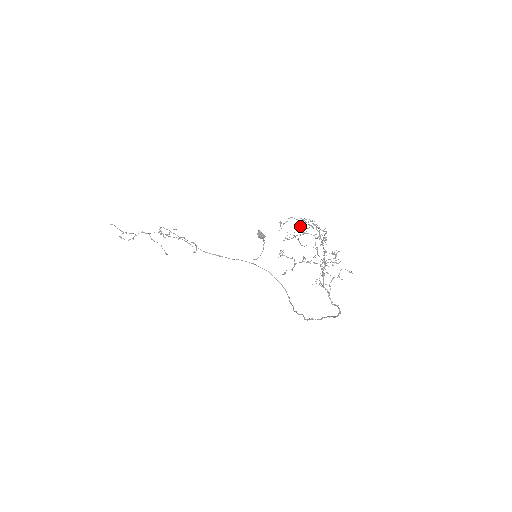
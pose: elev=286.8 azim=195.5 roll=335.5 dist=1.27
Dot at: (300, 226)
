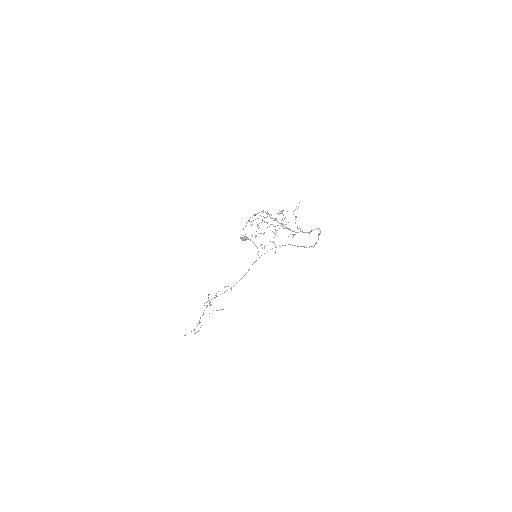
Dot at: occluded
